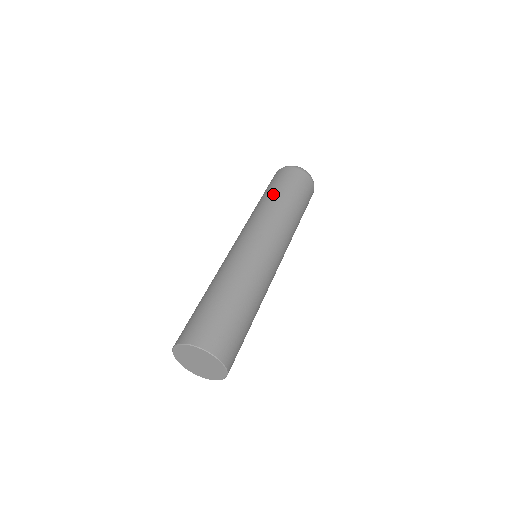
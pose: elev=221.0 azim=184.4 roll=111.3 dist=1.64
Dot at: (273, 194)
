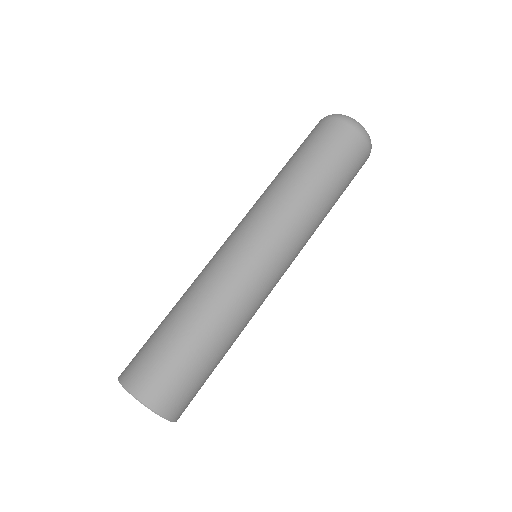
Dot at: (316, 177)
